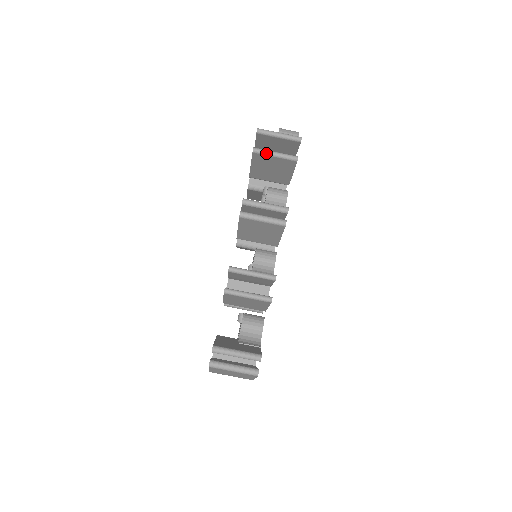
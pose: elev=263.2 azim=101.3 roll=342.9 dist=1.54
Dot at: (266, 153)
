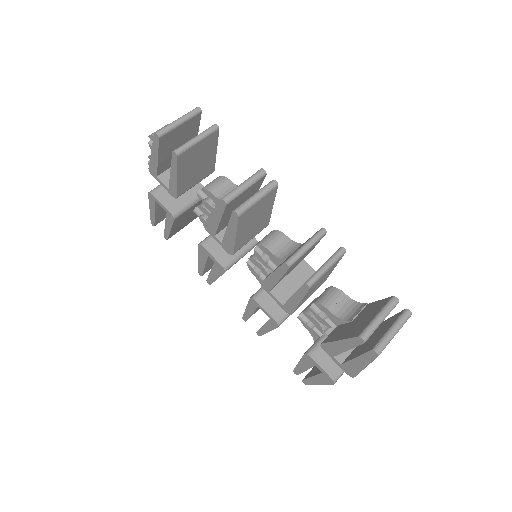
Dot at: (189, 145)
